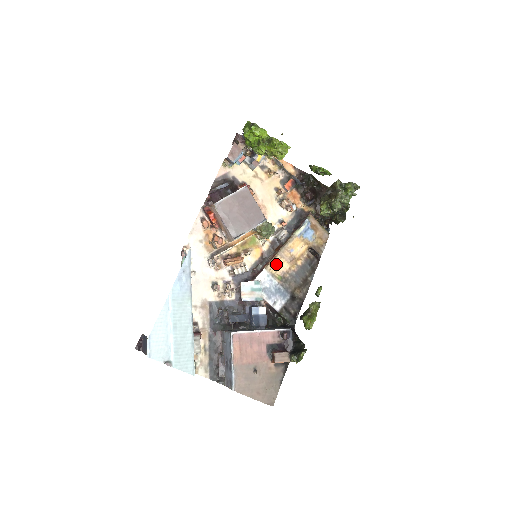
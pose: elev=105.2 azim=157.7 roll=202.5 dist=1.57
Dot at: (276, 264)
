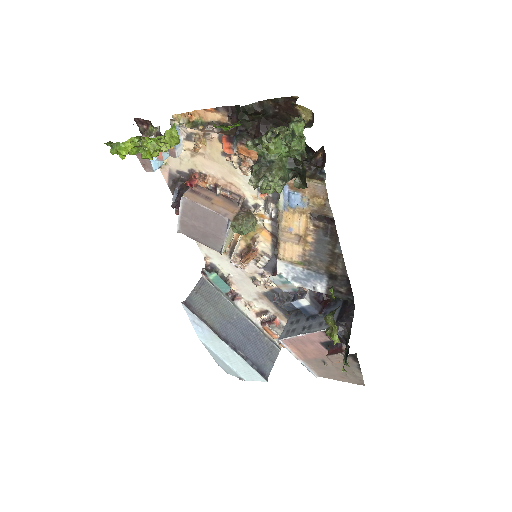
Dot at: (285, 251)
